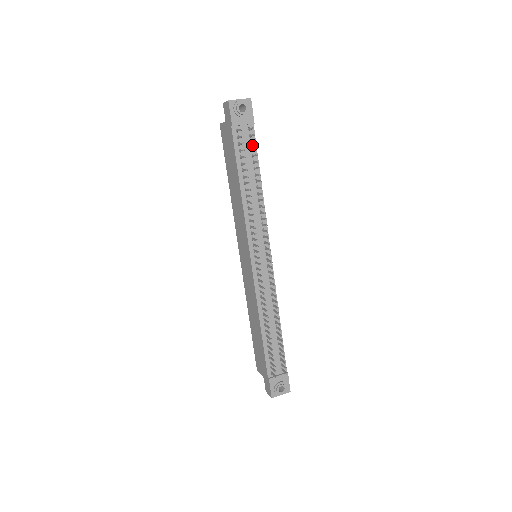
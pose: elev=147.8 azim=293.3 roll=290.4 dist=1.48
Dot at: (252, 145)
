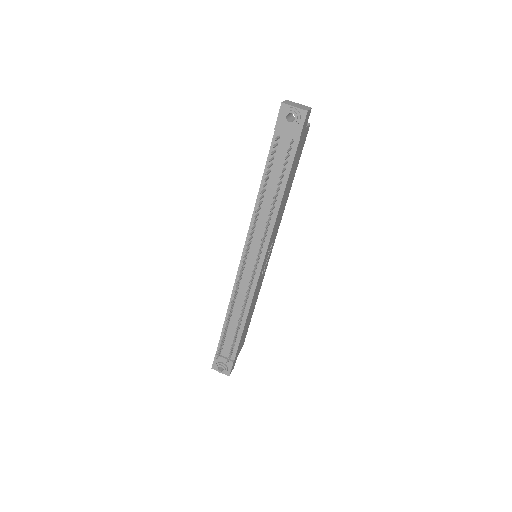
Dot at: (289, 158)
